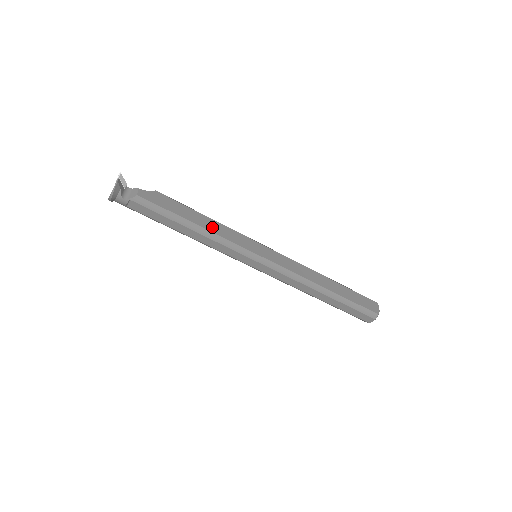
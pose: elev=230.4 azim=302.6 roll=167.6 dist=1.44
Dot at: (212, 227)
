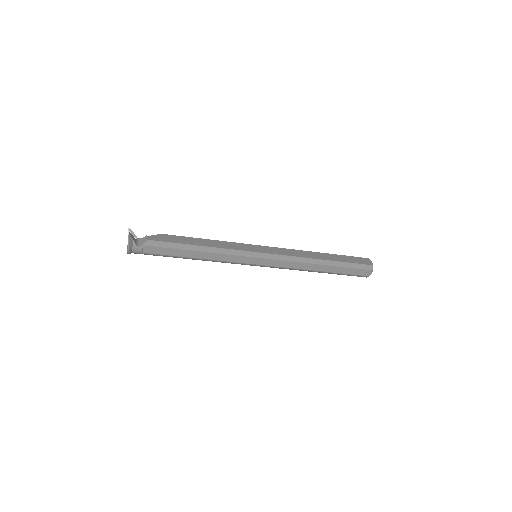
Dot at: (213, 244)
